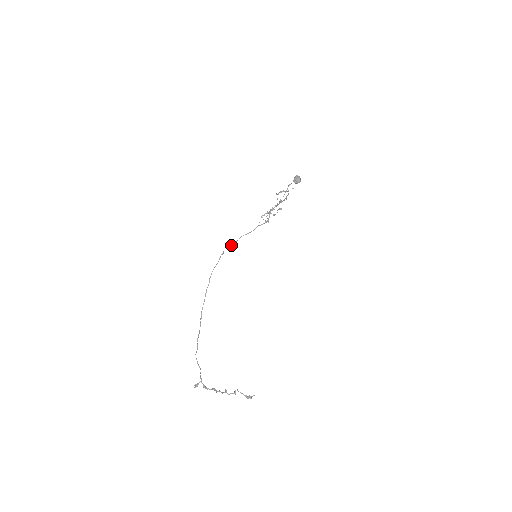
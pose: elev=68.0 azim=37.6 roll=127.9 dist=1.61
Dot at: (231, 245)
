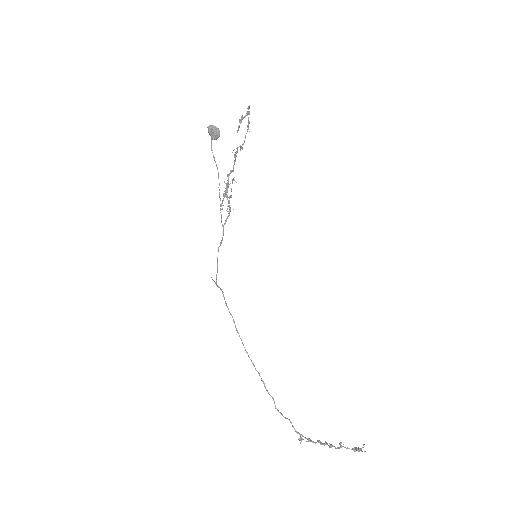
Dot at: occluded
